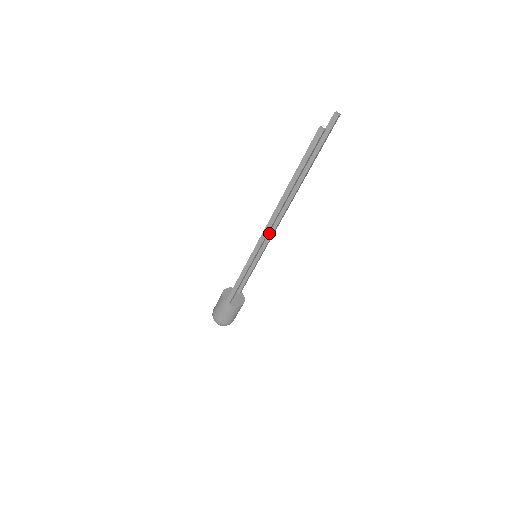
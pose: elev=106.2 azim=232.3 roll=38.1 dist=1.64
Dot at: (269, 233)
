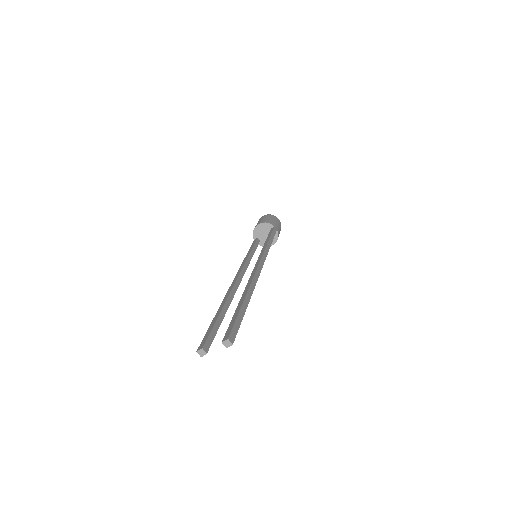
Dot at: occluded
